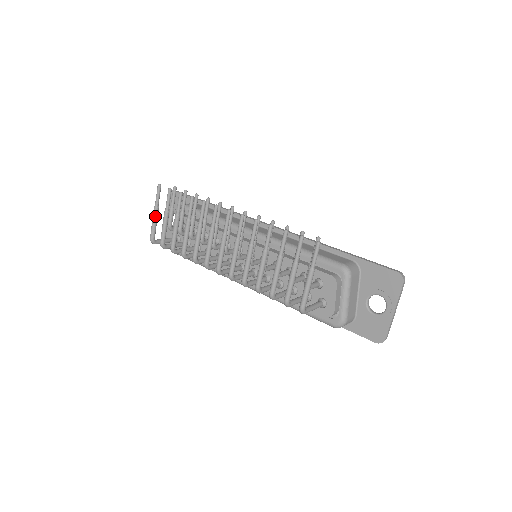
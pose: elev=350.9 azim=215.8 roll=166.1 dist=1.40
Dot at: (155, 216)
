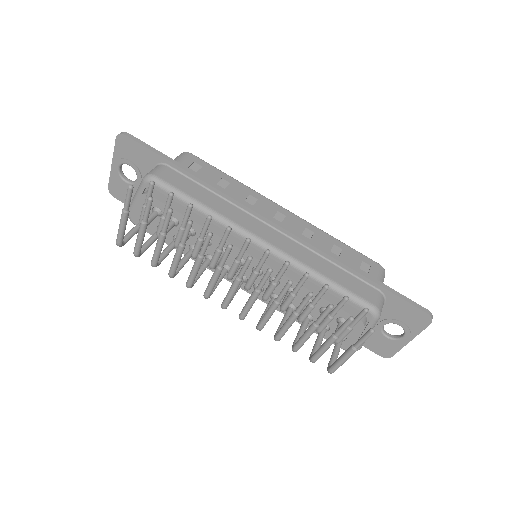
Dot at: (124, 222)
